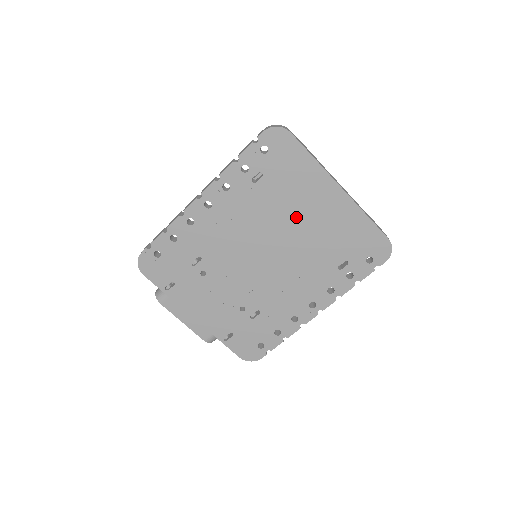
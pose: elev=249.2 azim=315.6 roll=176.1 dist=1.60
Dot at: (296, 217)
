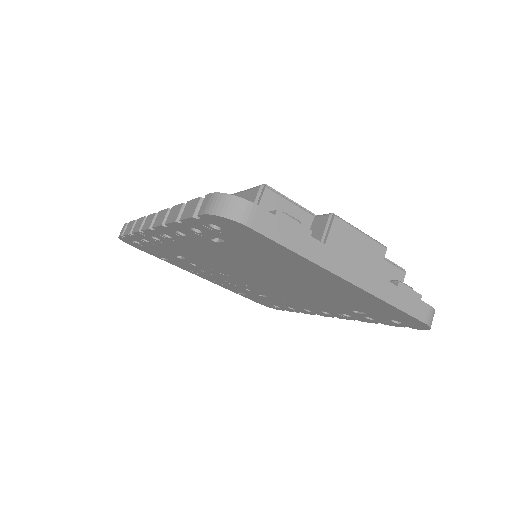
Dot at: (286, 275)
